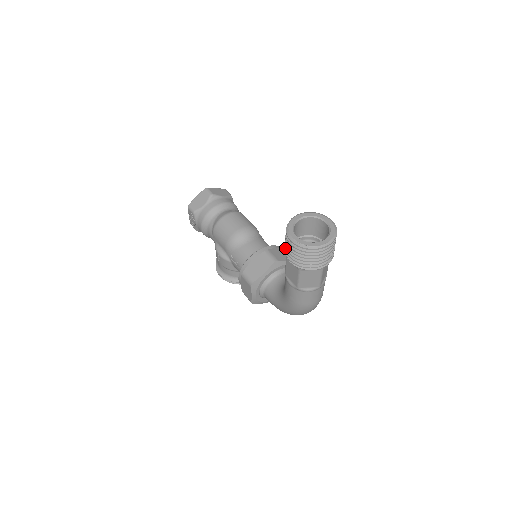
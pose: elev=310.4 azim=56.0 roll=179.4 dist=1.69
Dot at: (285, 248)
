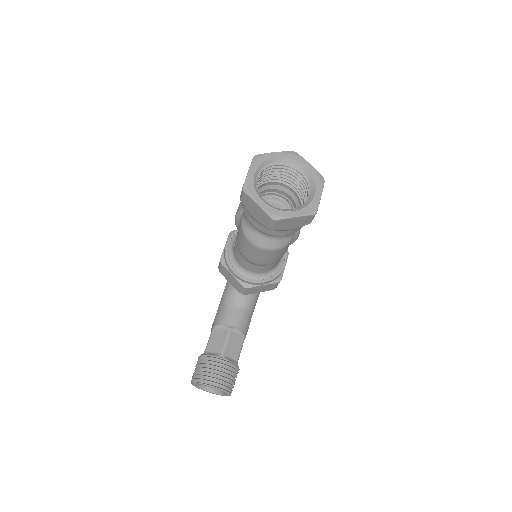
Dot at: (199, 362)
